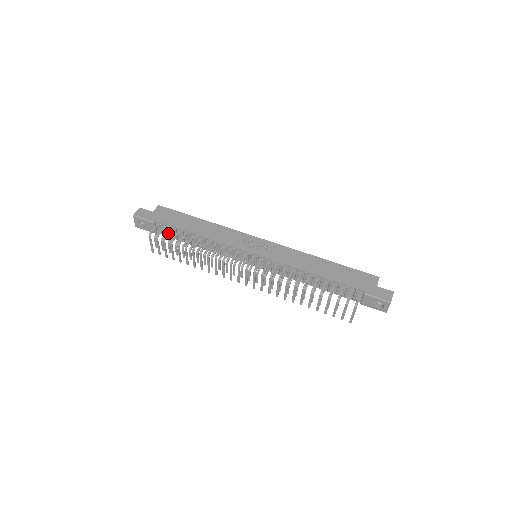
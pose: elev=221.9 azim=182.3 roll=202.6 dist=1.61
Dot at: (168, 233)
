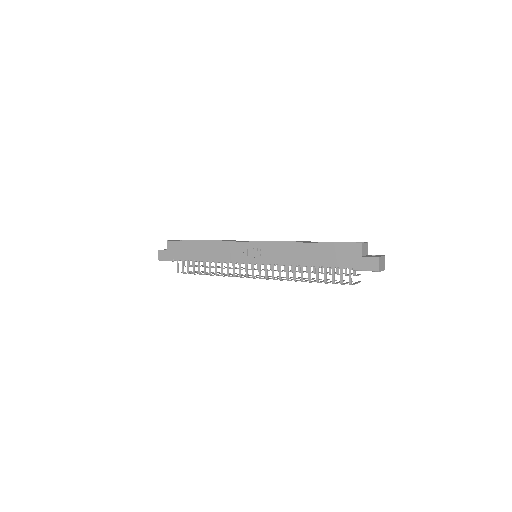
Dot at: (187, 266)
